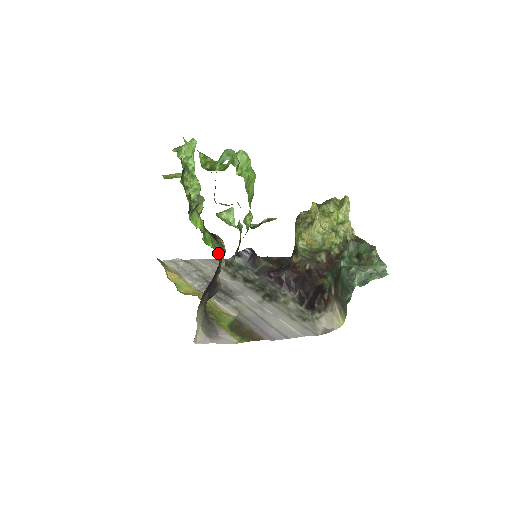
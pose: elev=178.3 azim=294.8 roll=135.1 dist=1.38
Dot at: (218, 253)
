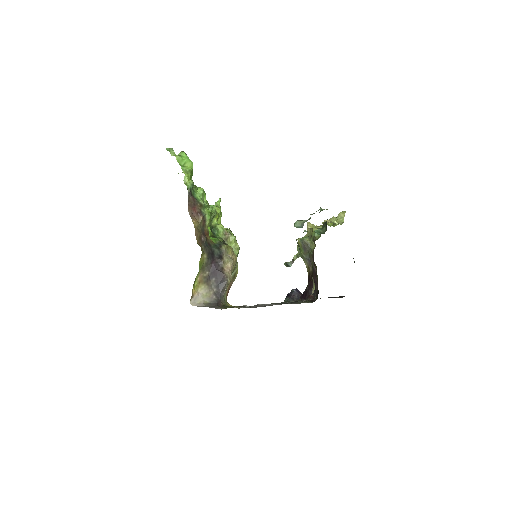
Dot at: (215, 244)
